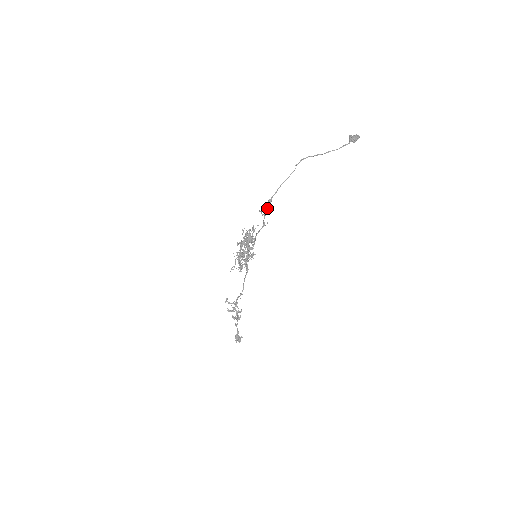
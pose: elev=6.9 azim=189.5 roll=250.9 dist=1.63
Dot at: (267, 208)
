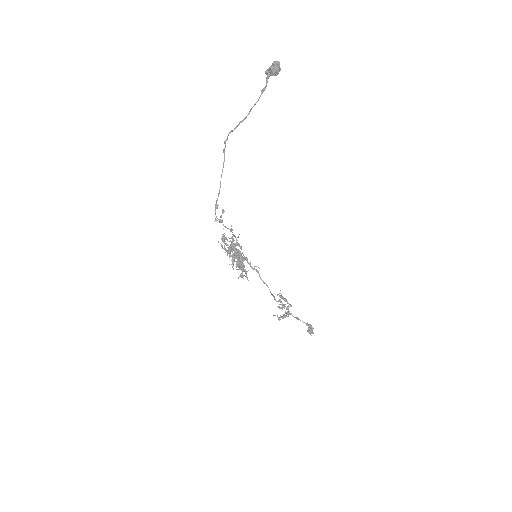
Dot at: (222, 212)
